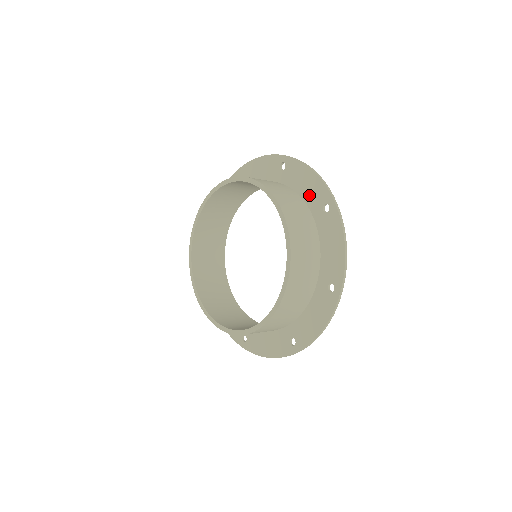
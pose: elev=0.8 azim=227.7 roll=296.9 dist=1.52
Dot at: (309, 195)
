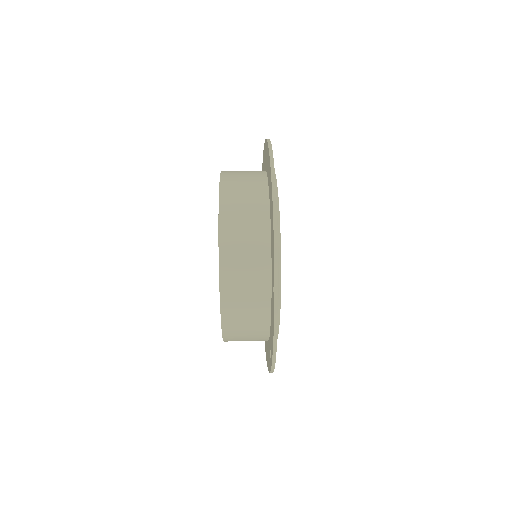
Dot at: (271, 332)
